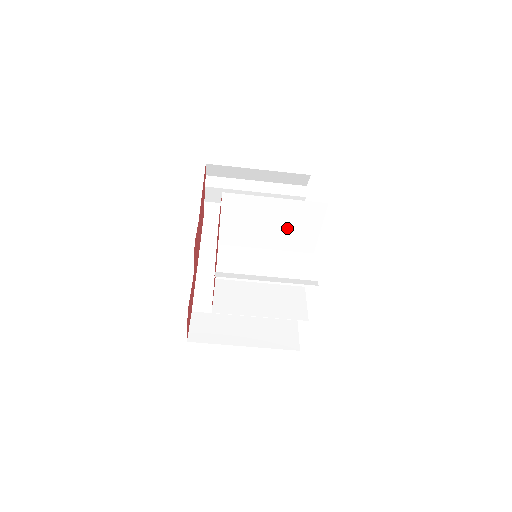
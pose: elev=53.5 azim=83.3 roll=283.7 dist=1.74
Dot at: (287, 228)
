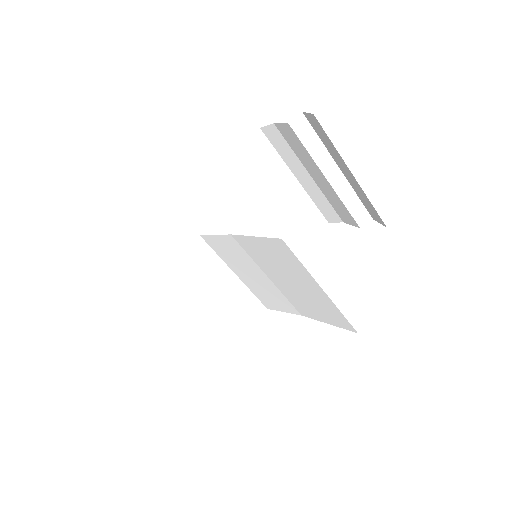
Dot at: (303, 296)
